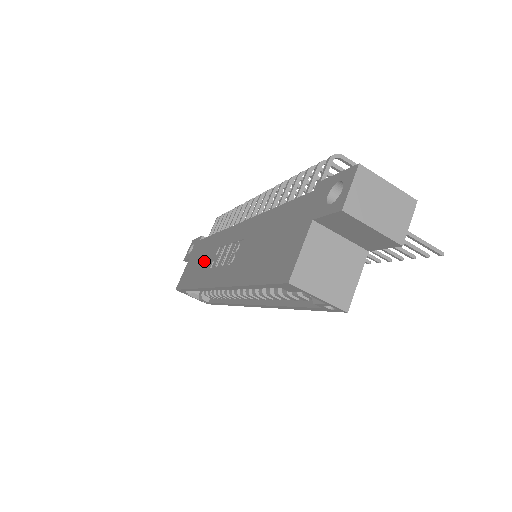
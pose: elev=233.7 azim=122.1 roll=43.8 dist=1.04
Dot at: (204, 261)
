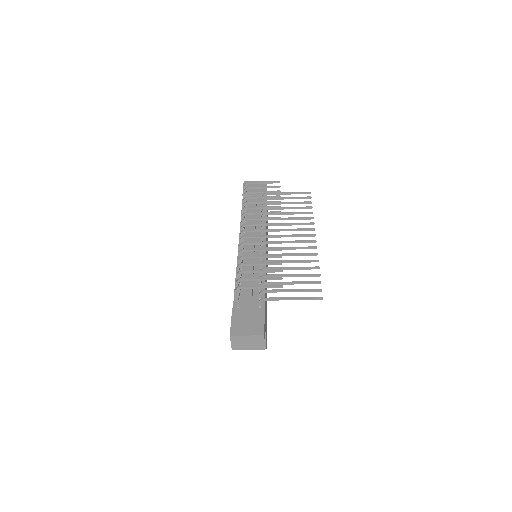
Dot at: occluded
